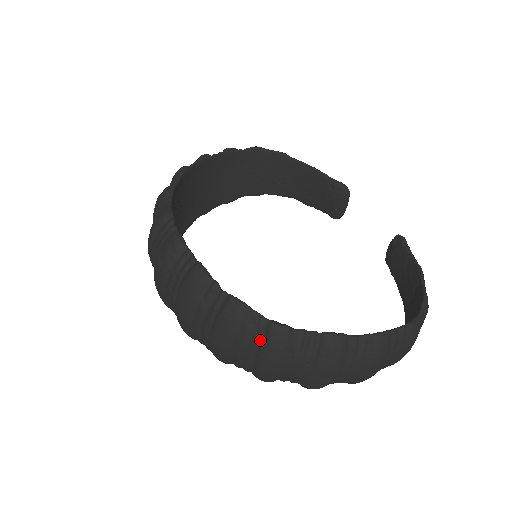
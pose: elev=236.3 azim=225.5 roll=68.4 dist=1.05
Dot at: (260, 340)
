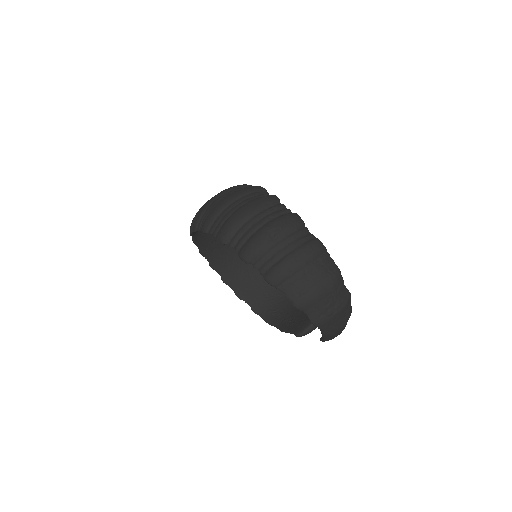
Dot at: (258, 198)
